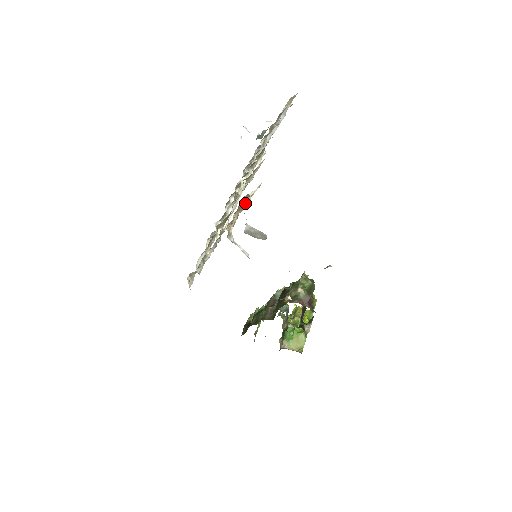
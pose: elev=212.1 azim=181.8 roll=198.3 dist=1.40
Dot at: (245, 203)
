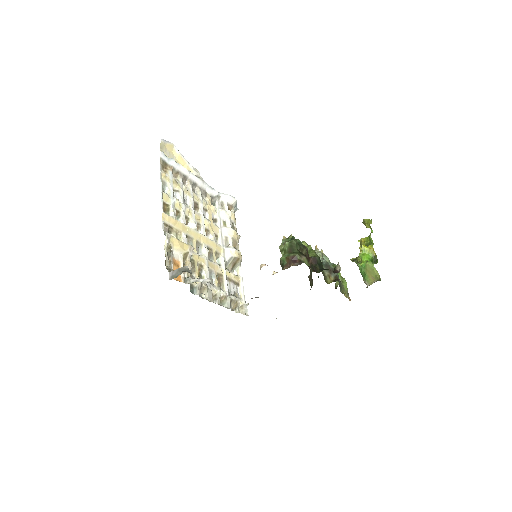
Dot at: (181, 250)
